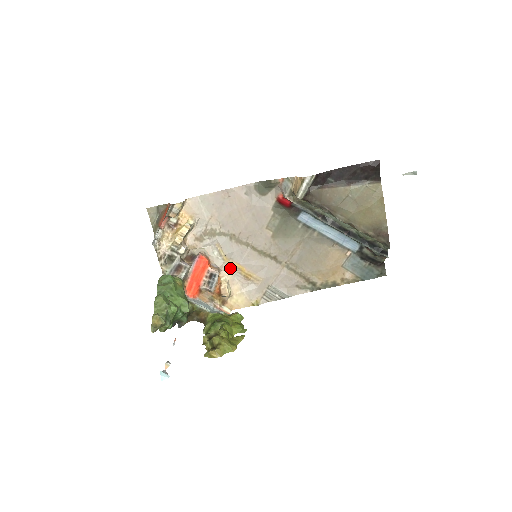
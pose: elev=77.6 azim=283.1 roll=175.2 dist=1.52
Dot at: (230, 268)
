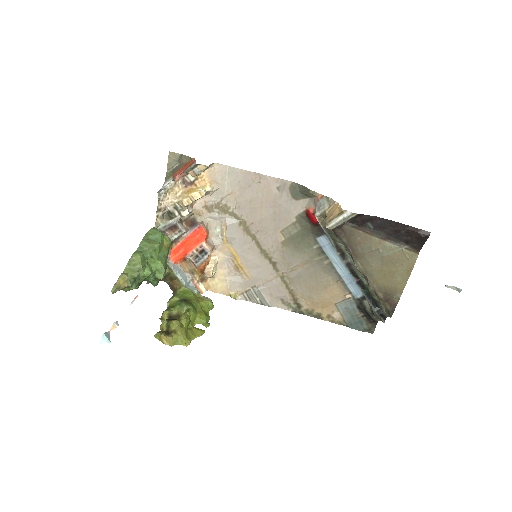
Dot at: (225, 251)
